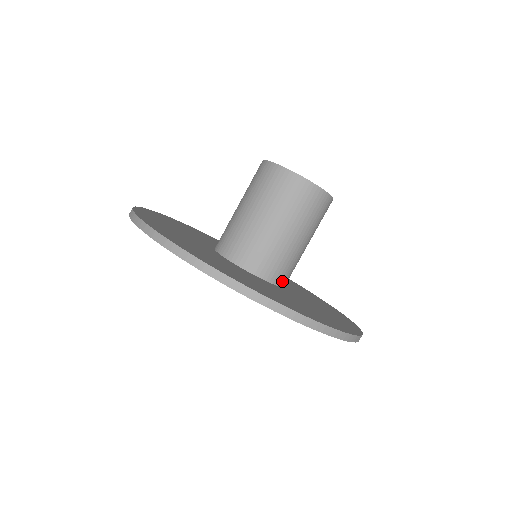
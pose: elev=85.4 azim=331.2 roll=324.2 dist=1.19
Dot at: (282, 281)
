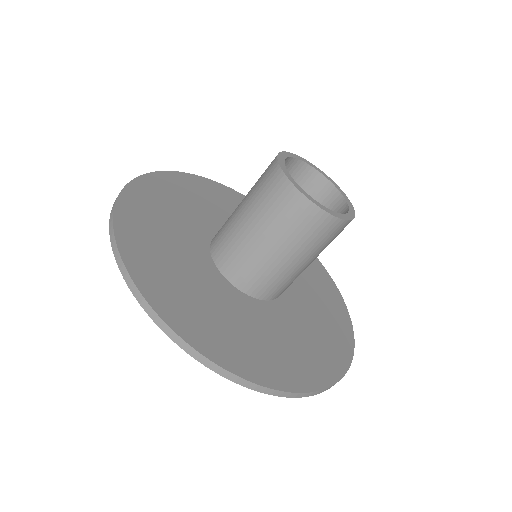
Dot at: occluded
